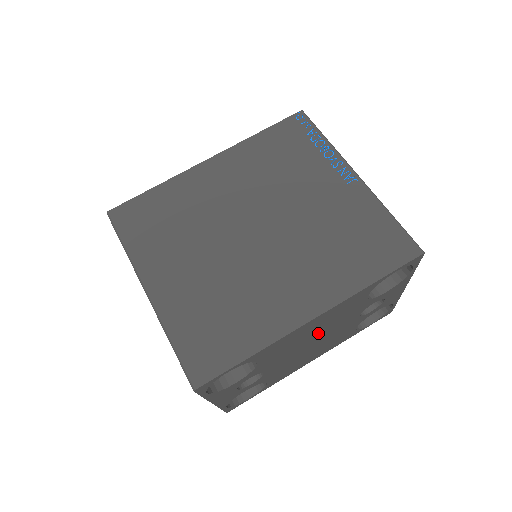
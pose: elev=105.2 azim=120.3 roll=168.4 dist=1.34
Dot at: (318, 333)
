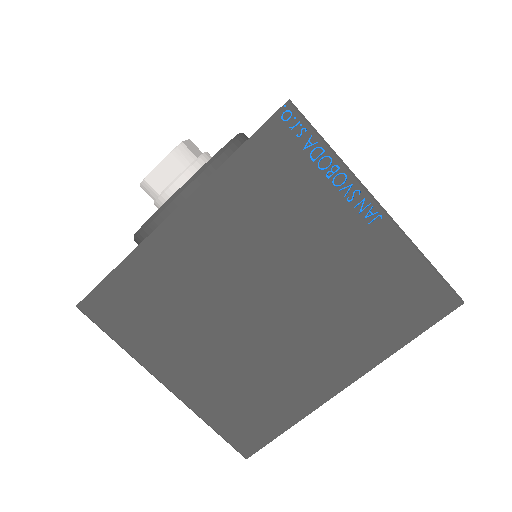
Dot at: occluded
